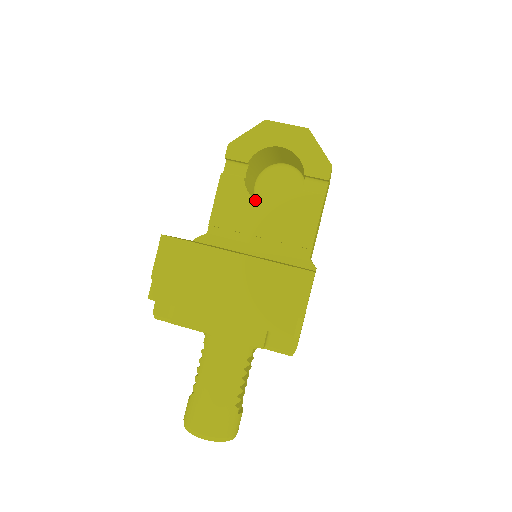
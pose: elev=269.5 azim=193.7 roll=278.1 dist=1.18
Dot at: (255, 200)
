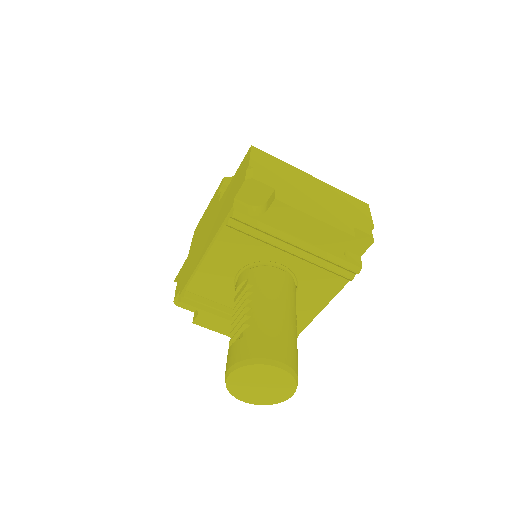
Dot at: occluded
